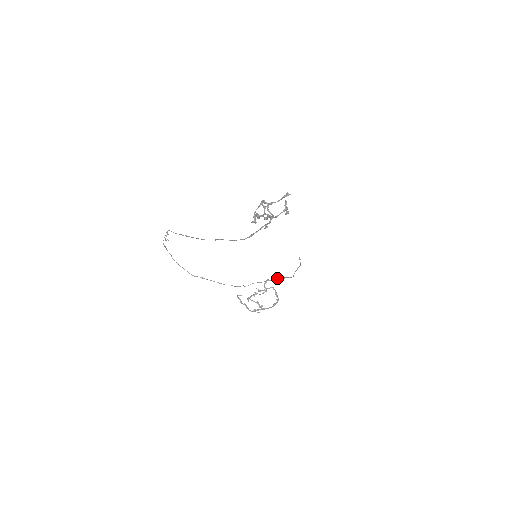
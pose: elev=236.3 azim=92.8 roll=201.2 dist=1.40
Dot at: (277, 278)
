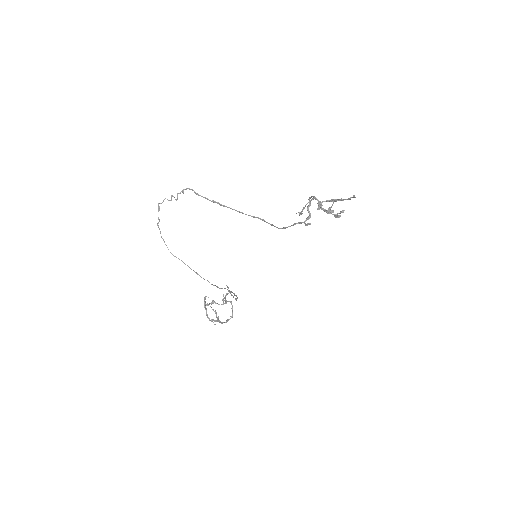
Dot at: (234, 294)
